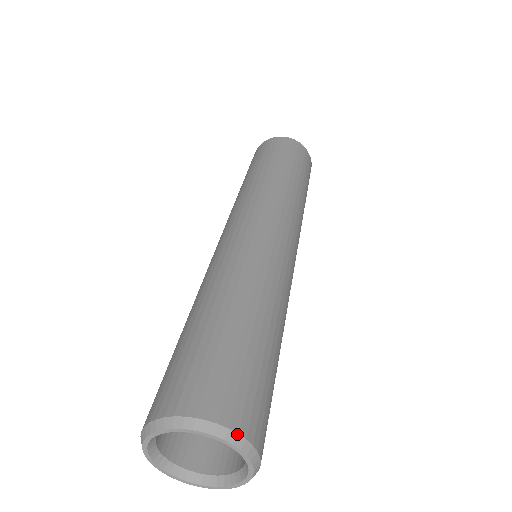
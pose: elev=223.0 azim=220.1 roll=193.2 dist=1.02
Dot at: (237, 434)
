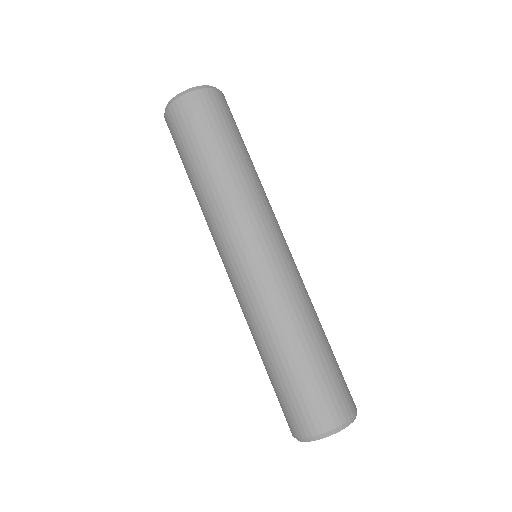
Dot at: (346, 423)
